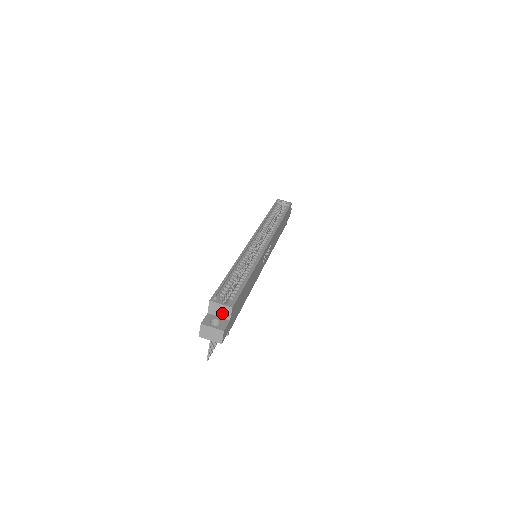
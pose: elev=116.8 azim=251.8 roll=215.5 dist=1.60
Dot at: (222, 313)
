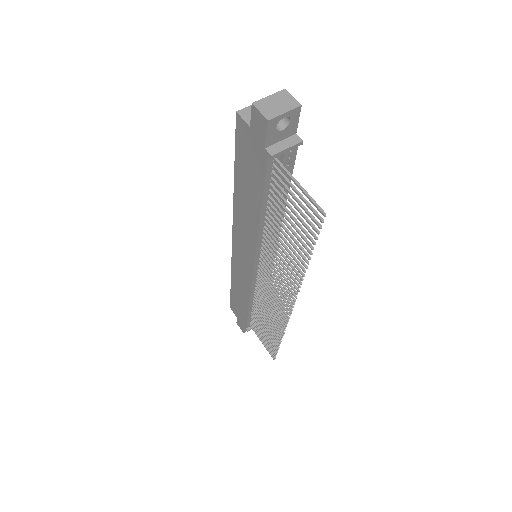
Dot at: occluded
